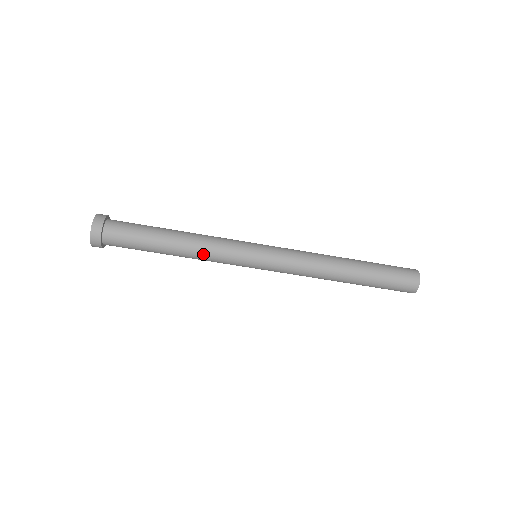
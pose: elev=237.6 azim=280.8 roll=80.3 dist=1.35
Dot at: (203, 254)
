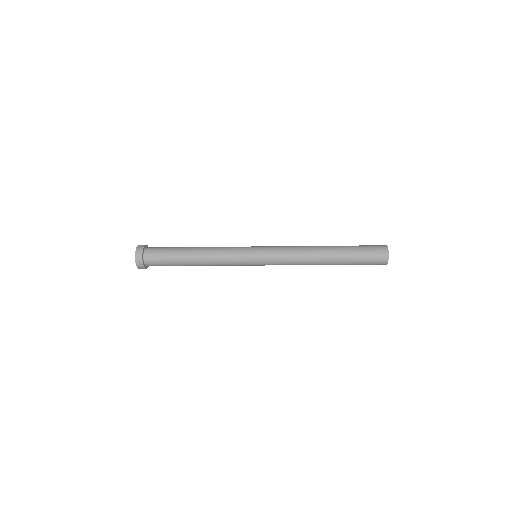
Dot at: occluded
